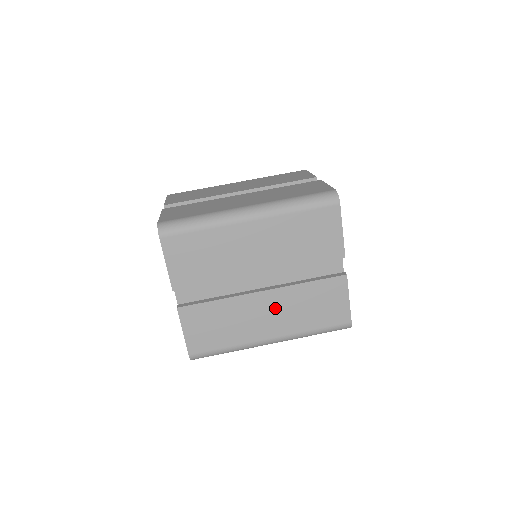
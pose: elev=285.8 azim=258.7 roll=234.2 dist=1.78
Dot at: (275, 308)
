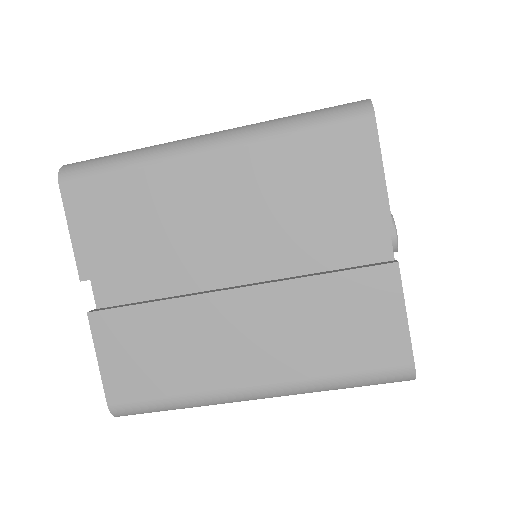
Dot at: occluded
